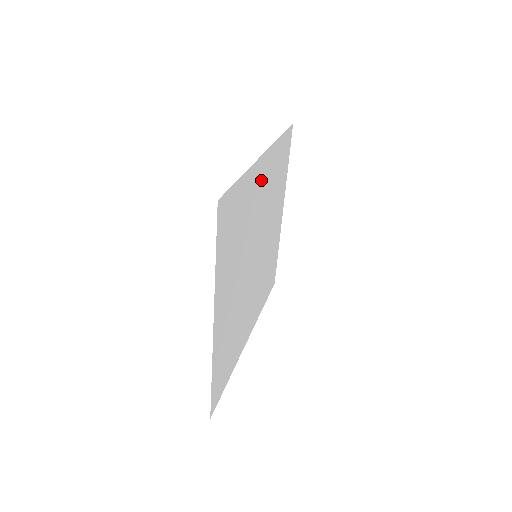
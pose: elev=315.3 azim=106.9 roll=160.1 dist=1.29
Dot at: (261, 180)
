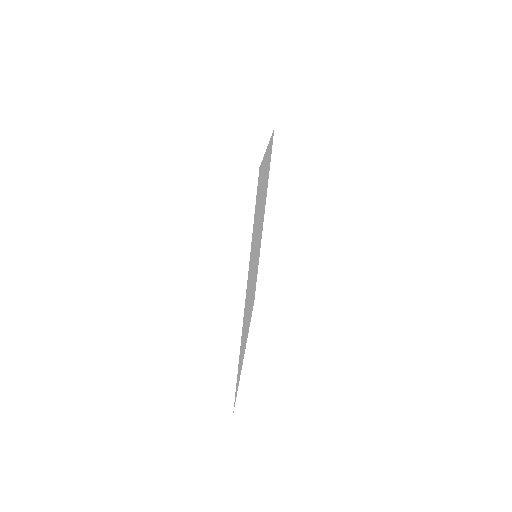
Dot at: (247, 296)
